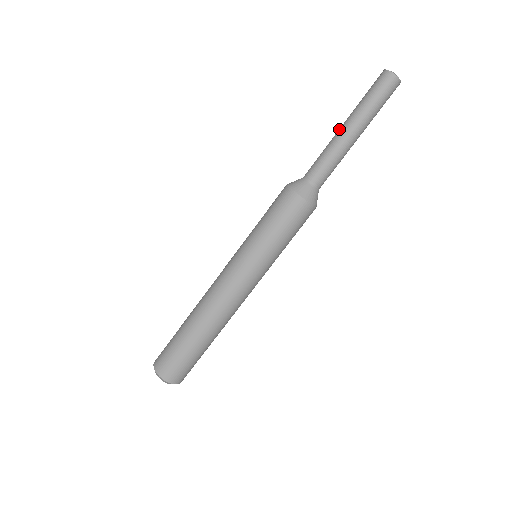
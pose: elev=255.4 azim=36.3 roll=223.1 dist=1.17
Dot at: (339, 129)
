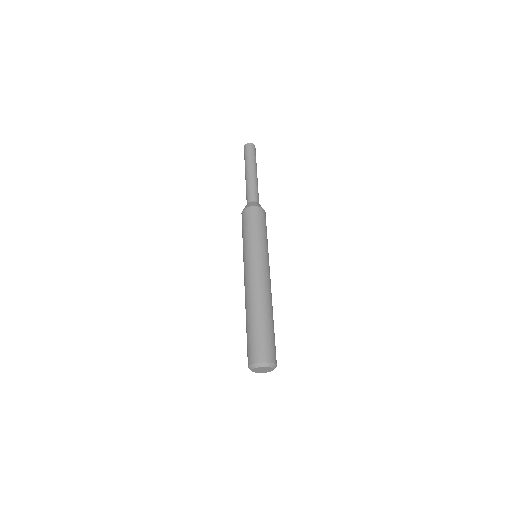
Dot at: (245, 178)
